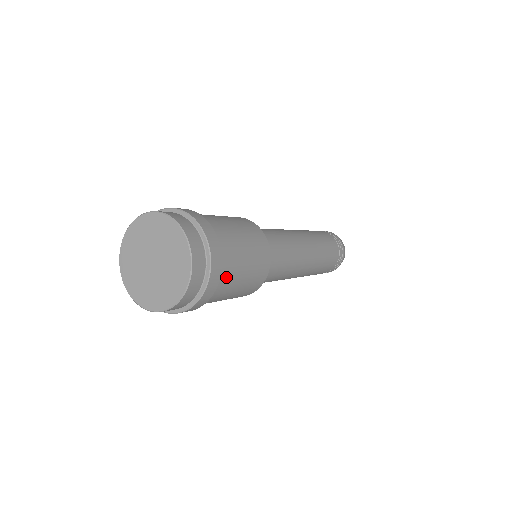
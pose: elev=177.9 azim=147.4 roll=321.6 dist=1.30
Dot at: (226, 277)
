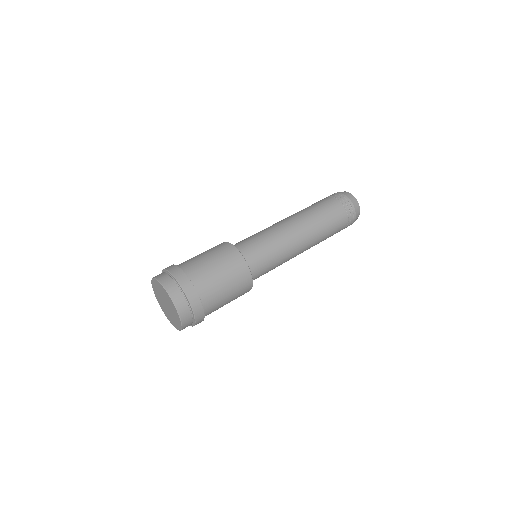
Dot at: occluded
